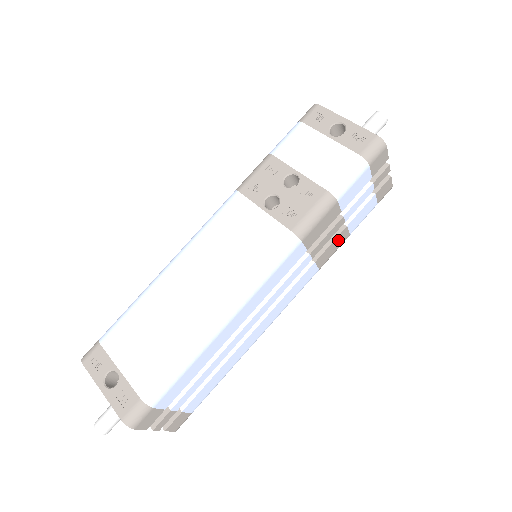
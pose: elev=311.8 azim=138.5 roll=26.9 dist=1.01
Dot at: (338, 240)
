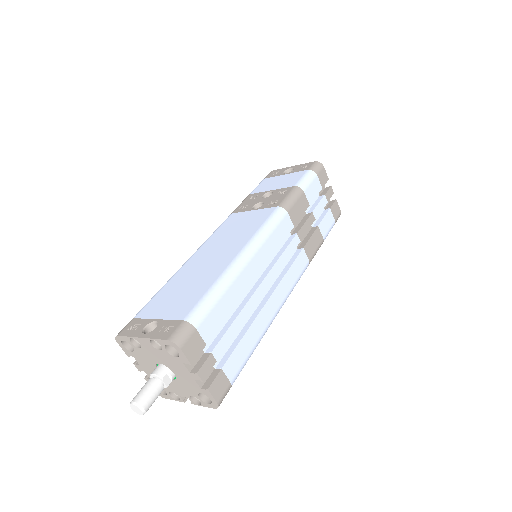
Dot at: (315, 237)
